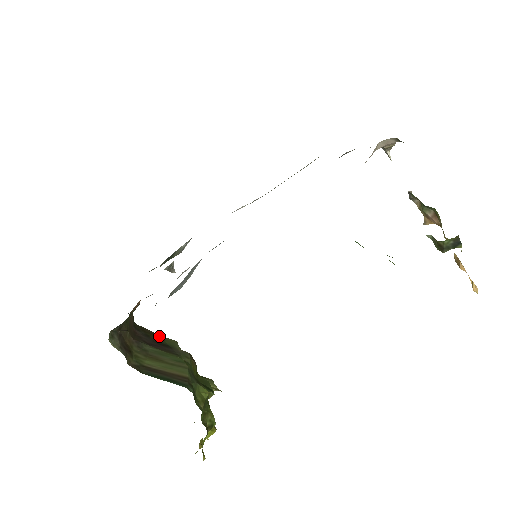
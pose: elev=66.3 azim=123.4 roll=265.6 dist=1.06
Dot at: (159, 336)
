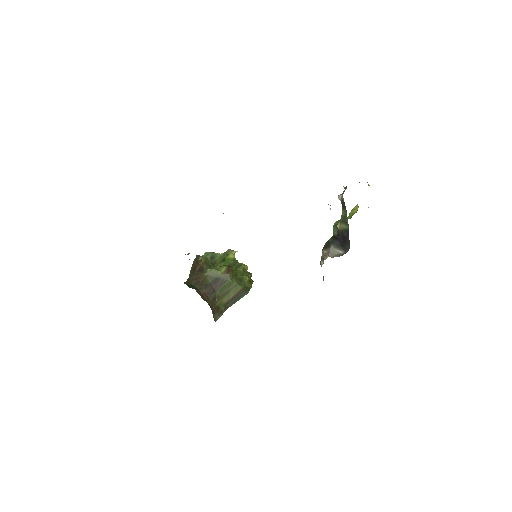
Dot at: (206, 276)
